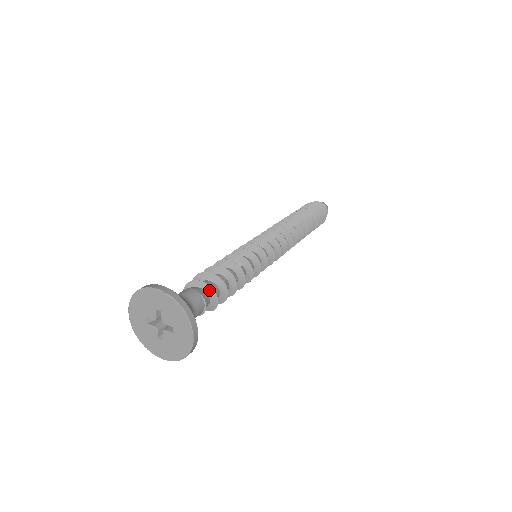
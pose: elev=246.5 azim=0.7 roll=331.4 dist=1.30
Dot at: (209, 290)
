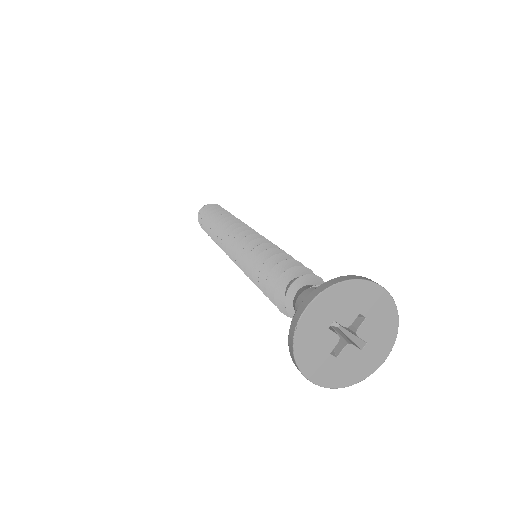
Dot at: (305, 280)
